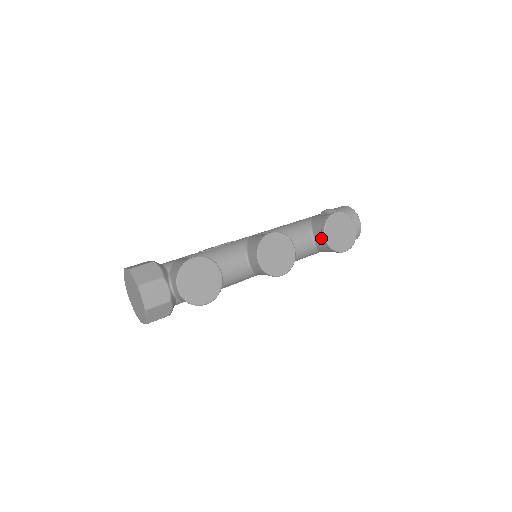
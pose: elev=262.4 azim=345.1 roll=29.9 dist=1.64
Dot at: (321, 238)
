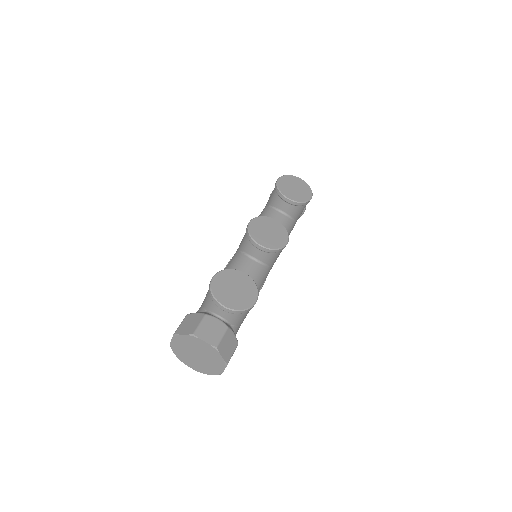
Dot at: (286, 204)
